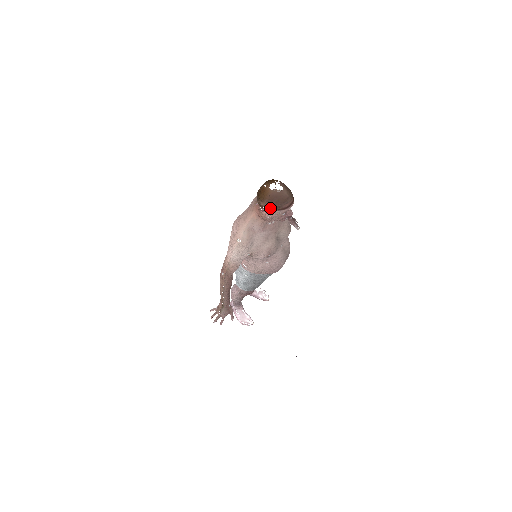
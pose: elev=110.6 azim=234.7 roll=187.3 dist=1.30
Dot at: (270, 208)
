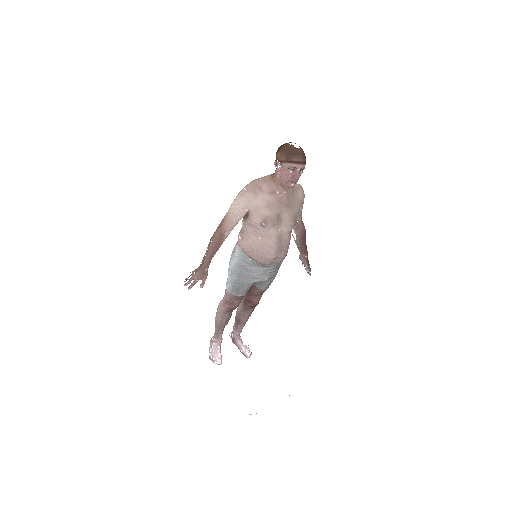
Dot at: (282, 159)
